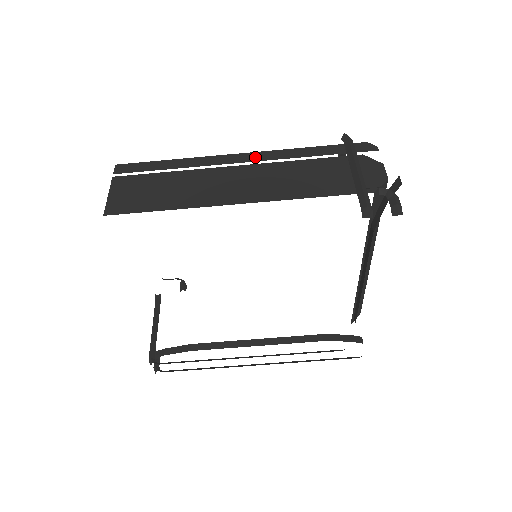
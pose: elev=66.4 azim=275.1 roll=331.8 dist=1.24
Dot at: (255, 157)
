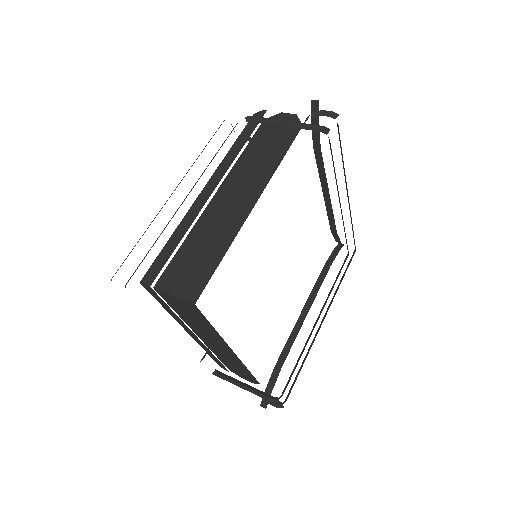
Dot at: (215, 181)
